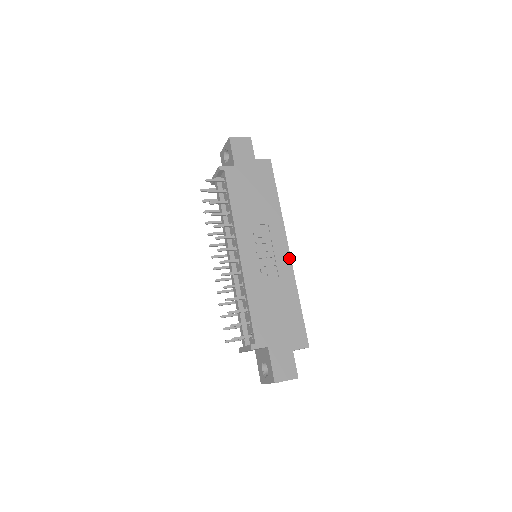
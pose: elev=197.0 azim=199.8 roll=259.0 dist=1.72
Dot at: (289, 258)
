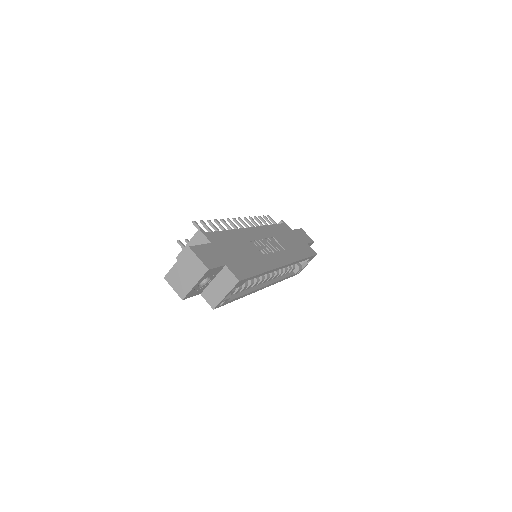
Dot at: (281, 265)
